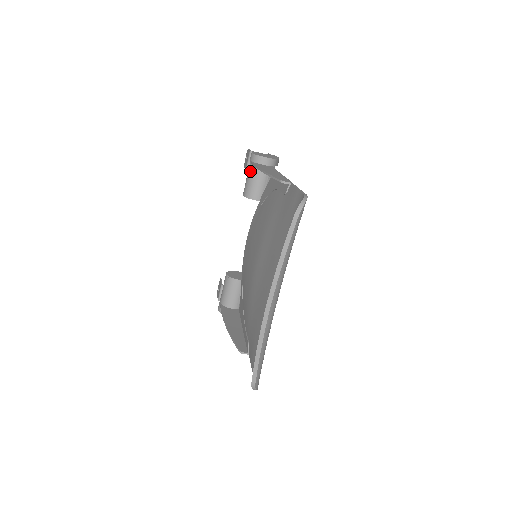
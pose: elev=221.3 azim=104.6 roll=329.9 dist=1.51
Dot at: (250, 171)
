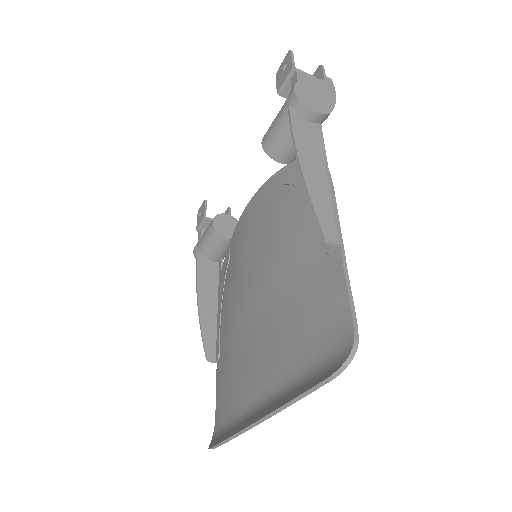
Dot at: (283, 119)
